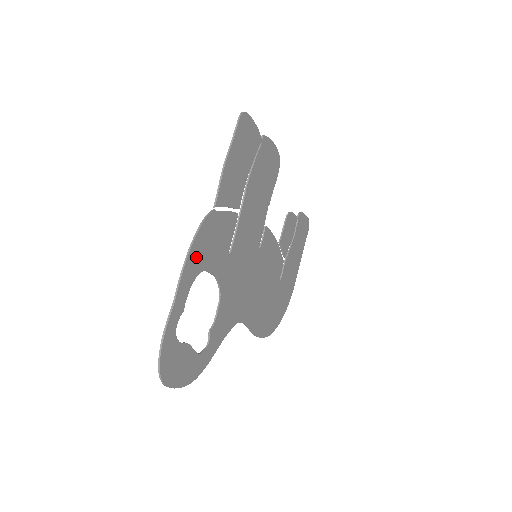
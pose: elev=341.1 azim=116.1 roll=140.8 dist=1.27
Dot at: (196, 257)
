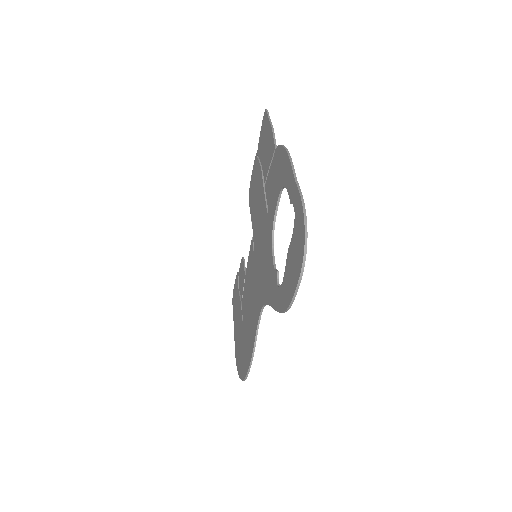
Dot at: occluded
